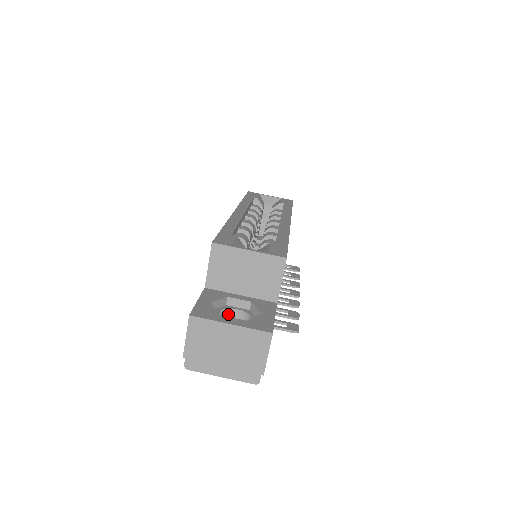
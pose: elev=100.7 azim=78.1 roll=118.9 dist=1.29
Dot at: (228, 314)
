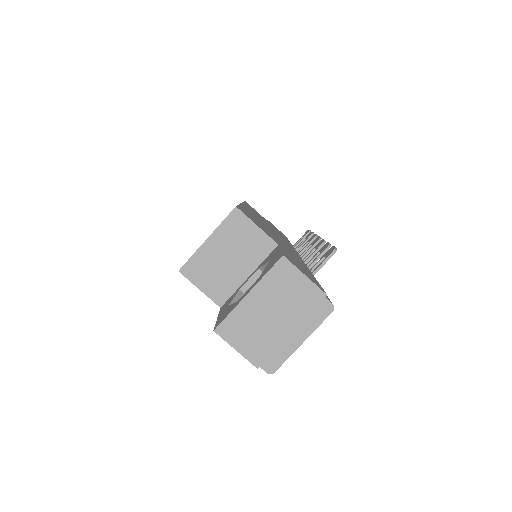
Dot at: occluded
